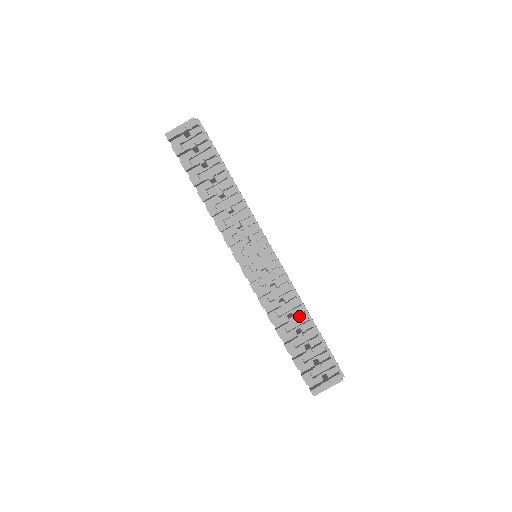
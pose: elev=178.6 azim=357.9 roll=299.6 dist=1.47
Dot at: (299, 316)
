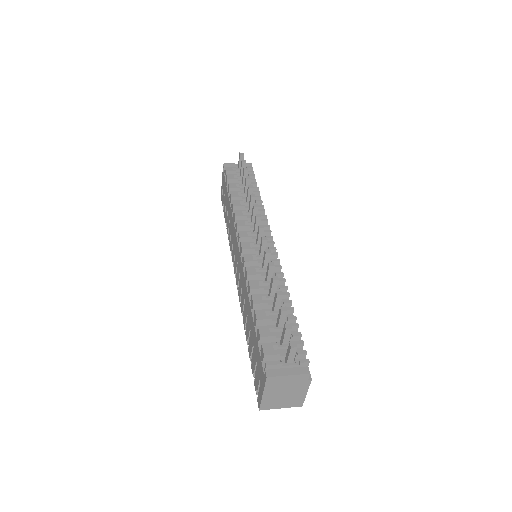
Dot at: (282, 293)
